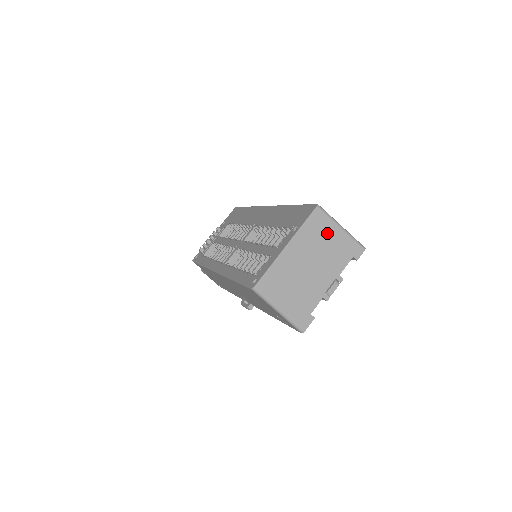
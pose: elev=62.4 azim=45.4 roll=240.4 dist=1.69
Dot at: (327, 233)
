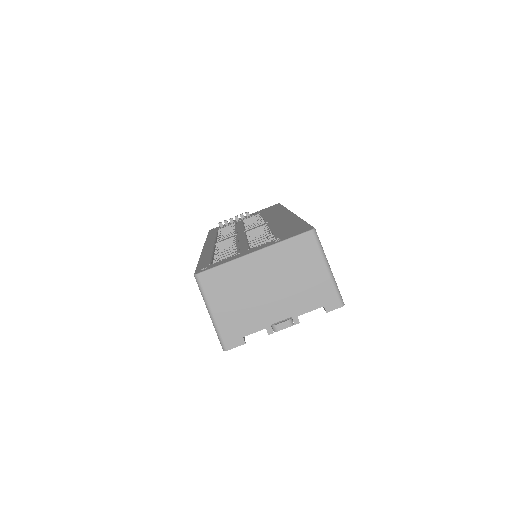
Dot at: (308, 264)
